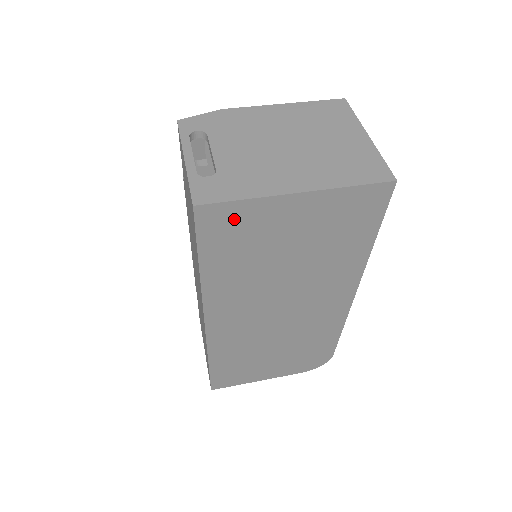
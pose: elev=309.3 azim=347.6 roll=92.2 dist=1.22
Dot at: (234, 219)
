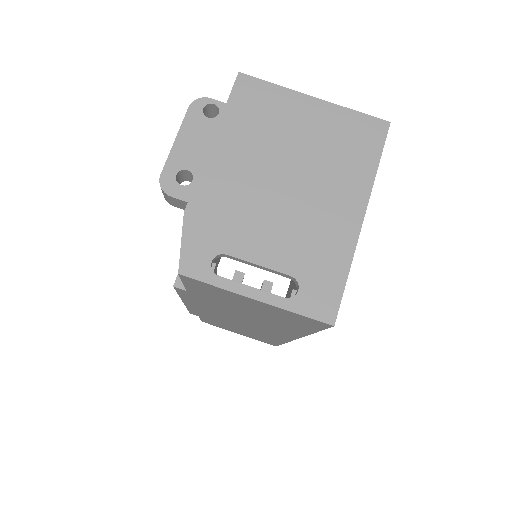
Dot at: occluded
